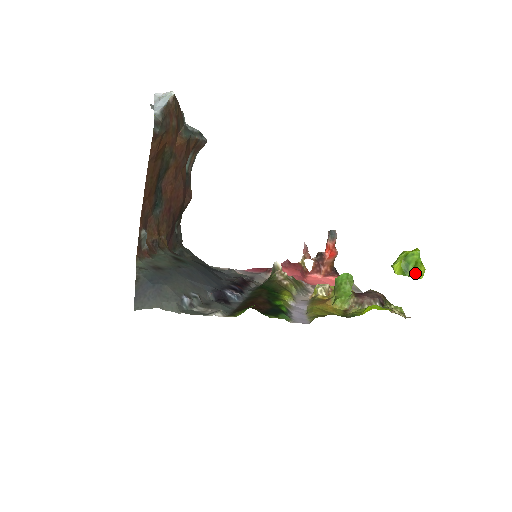
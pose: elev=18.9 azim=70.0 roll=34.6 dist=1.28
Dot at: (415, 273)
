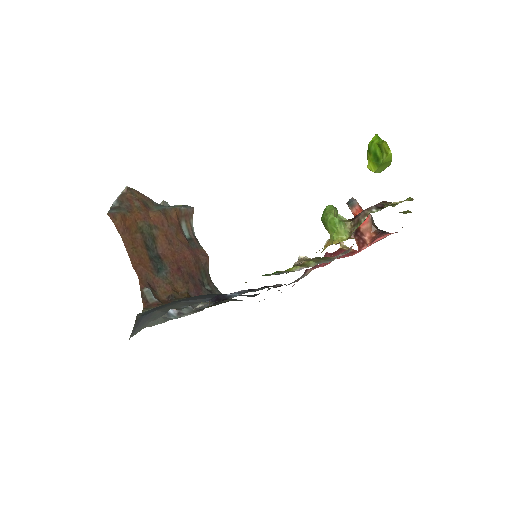
Dot at: (384, 154)
